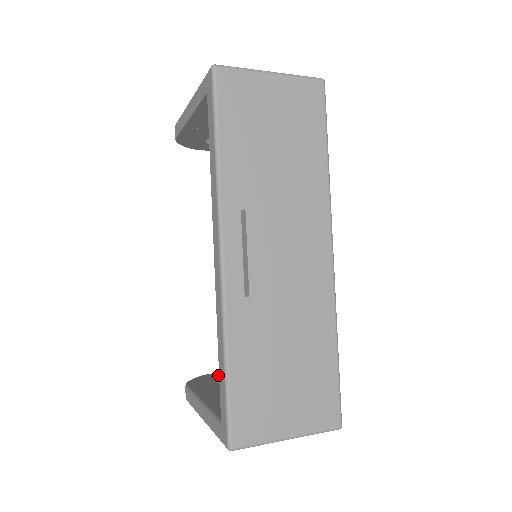
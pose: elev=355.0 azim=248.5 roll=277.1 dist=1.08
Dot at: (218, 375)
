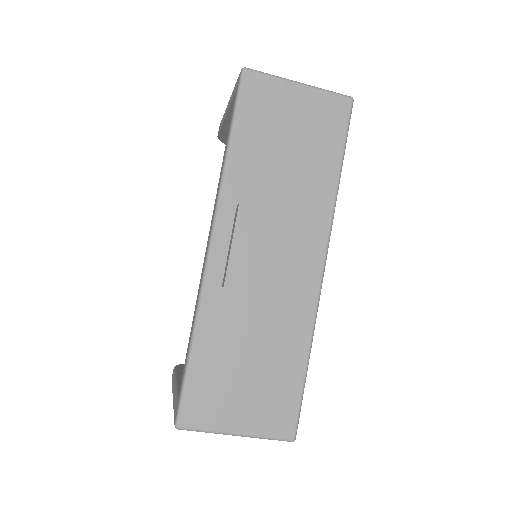
Dot at: occluded
